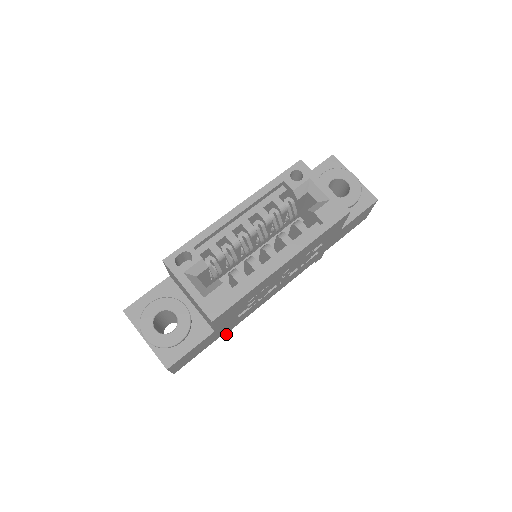
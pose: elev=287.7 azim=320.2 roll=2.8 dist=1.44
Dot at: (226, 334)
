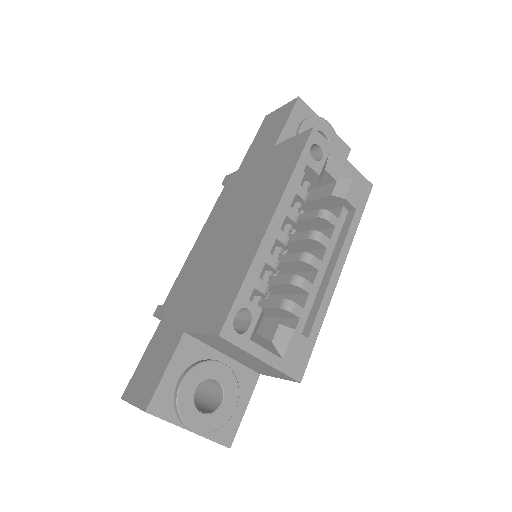
Dot at: occluded
